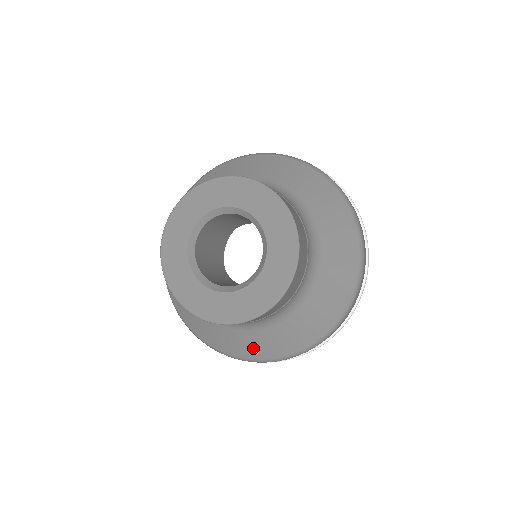
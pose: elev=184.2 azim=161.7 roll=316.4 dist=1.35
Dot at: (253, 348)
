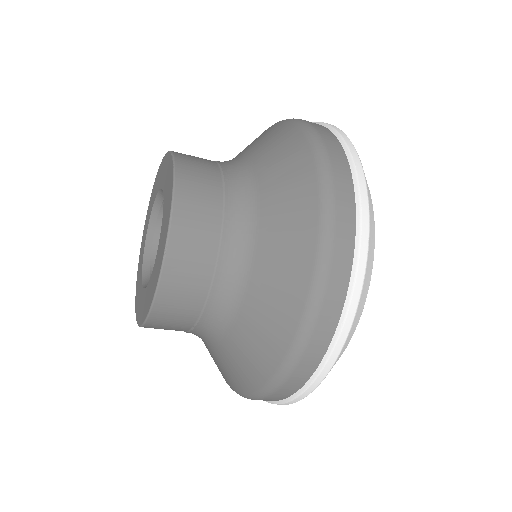
Dot at: occluded
